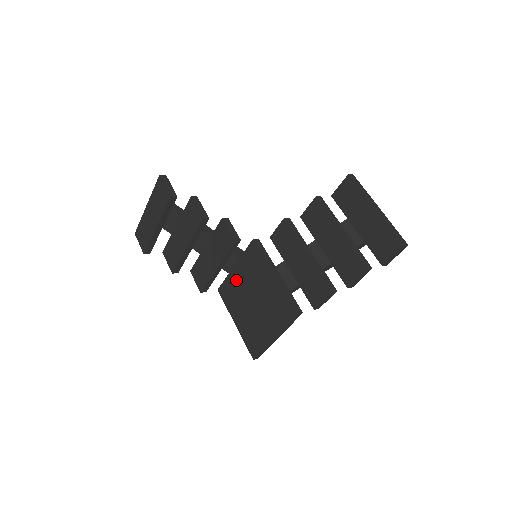
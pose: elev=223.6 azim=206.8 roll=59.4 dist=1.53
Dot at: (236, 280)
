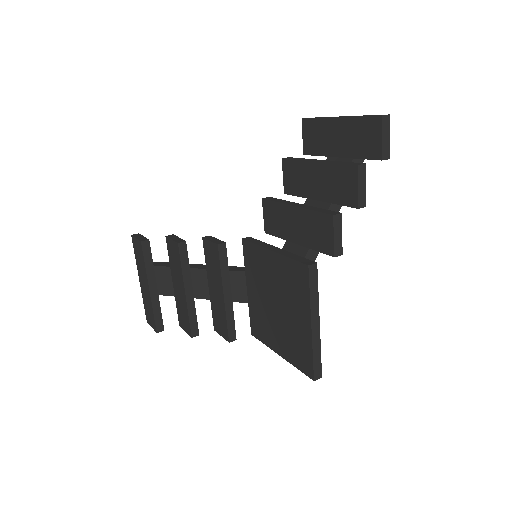
Dot at: (255, 301)
